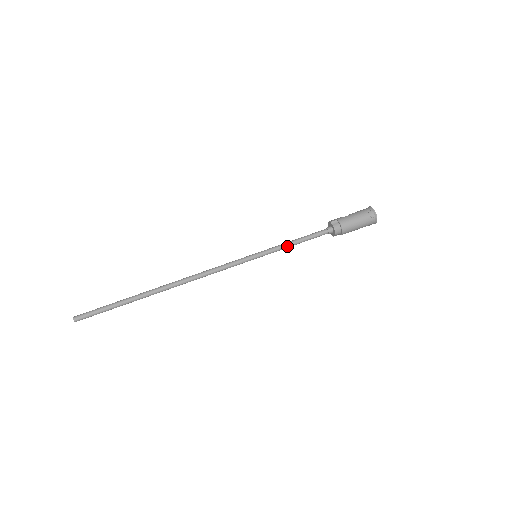
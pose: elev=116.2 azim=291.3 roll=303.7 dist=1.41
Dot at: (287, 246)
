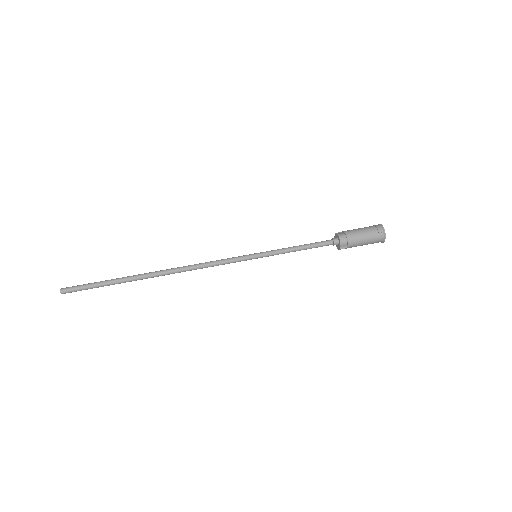
Dot at: (289, 249)
